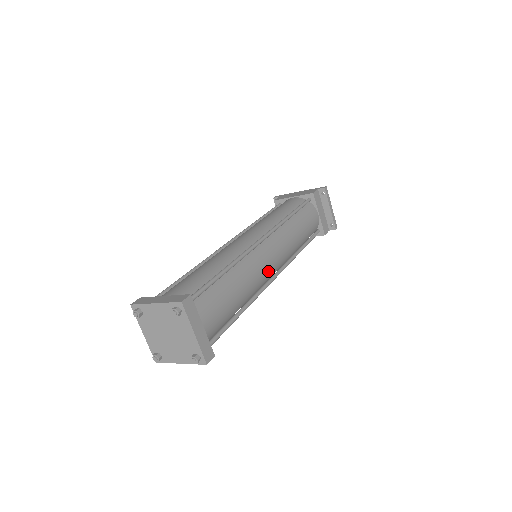
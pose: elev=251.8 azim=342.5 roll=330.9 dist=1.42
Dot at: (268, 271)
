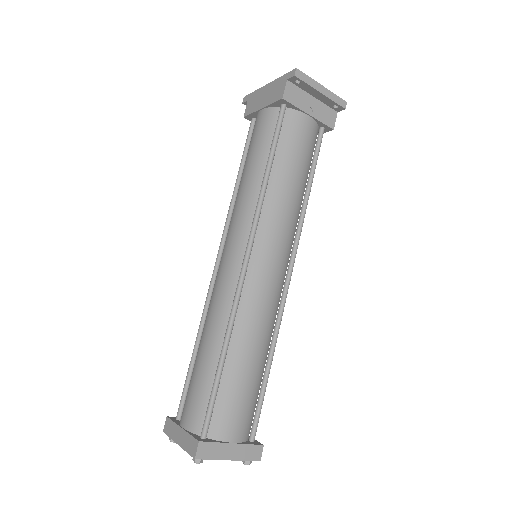
Dot at: (275, 290)
